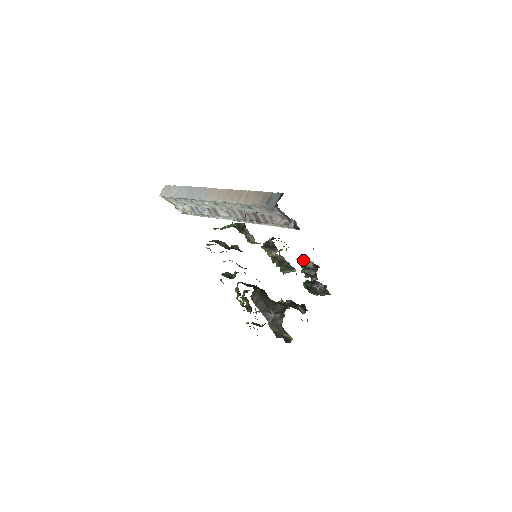
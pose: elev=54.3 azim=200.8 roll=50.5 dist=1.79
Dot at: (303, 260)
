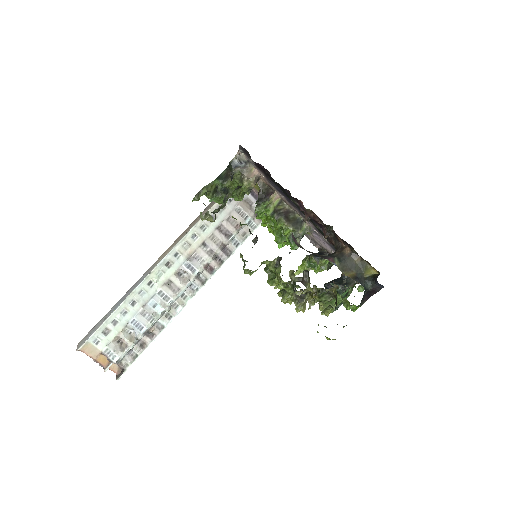
Dot at: occluded
